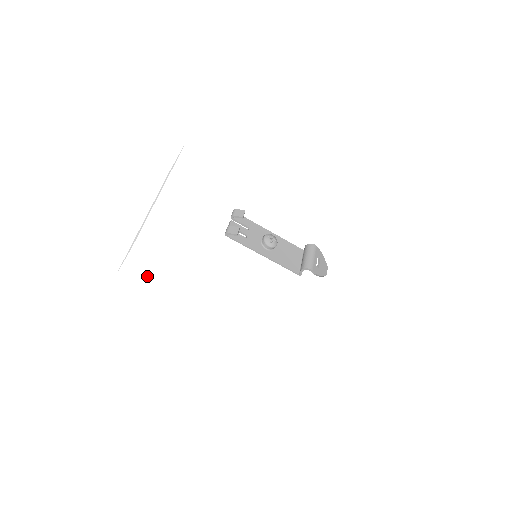
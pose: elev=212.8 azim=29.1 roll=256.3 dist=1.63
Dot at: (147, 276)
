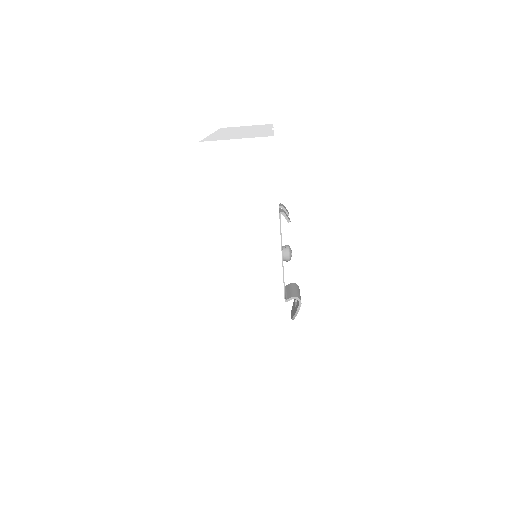
Dot at: (233, 173)
